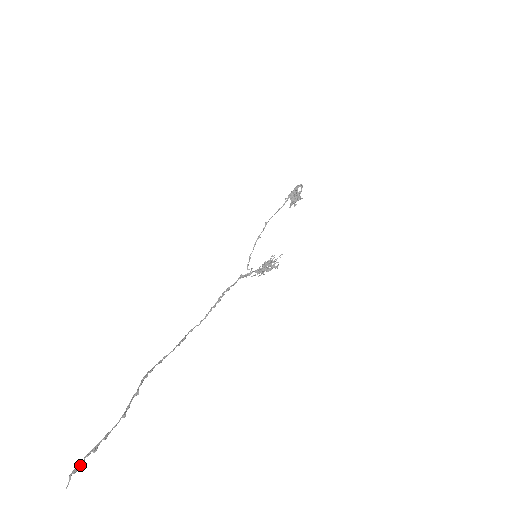
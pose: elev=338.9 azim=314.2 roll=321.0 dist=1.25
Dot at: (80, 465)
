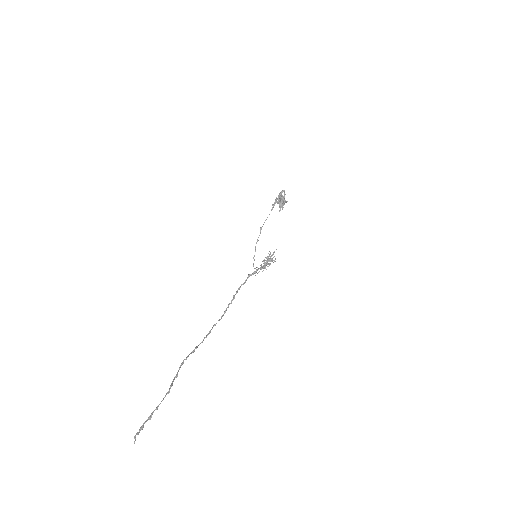
Dot at: (141, 429)
